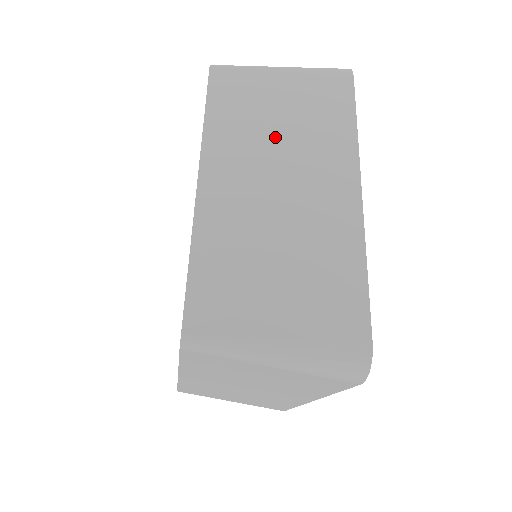
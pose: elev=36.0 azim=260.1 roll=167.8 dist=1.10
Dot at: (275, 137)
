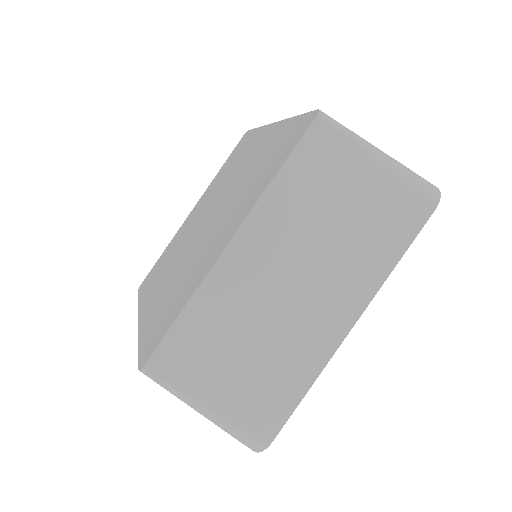
Dot at: occluded
